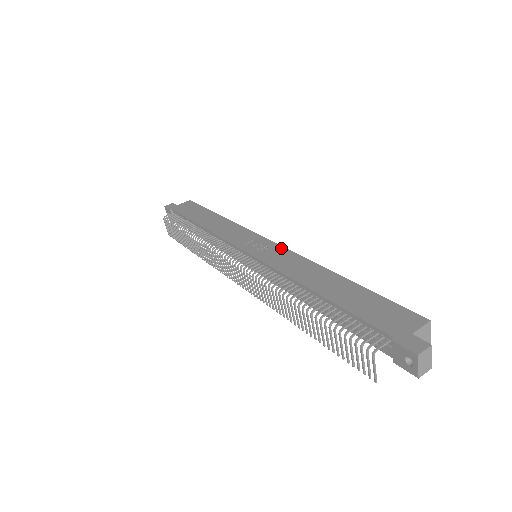
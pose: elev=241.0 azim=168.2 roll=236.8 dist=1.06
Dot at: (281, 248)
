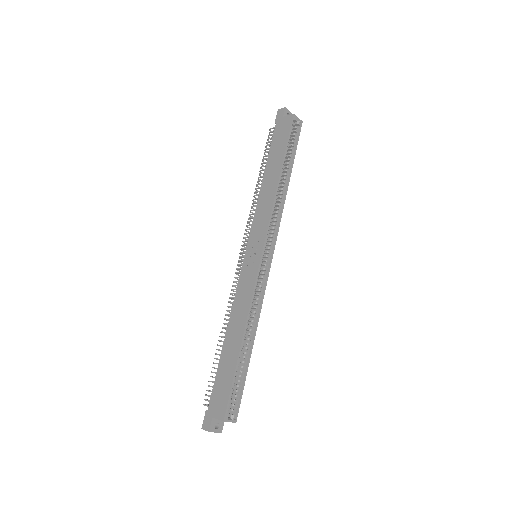
Dot at: (255, 273)
